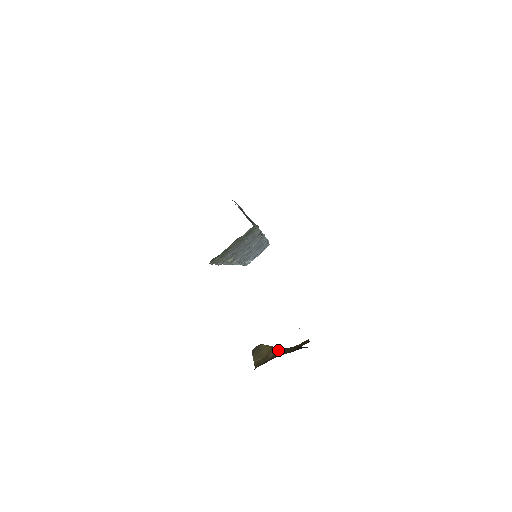
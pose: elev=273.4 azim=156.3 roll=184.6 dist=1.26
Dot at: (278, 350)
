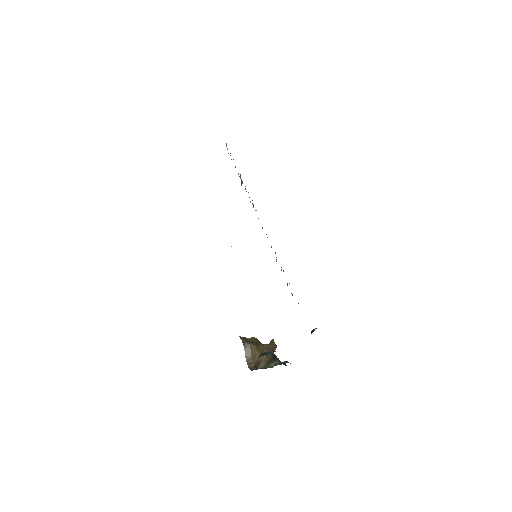
Dot at: (260, 351)
